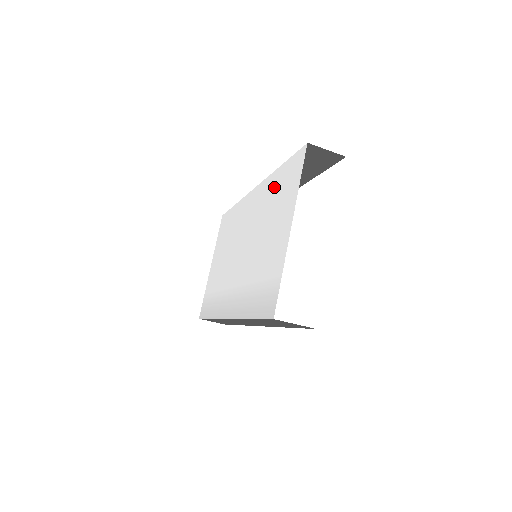
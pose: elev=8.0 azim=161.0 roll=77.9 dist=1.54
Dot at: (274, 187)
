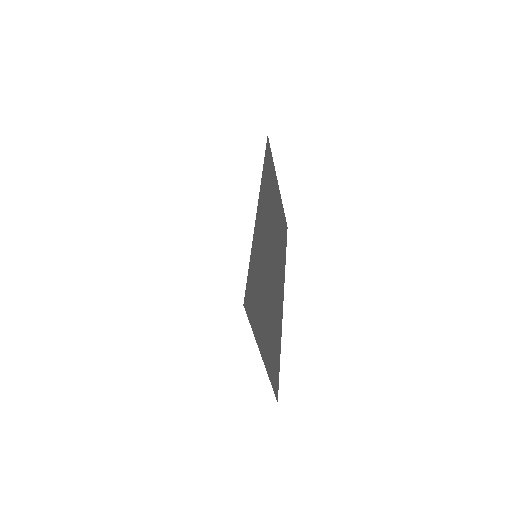
Dot at: occluded
